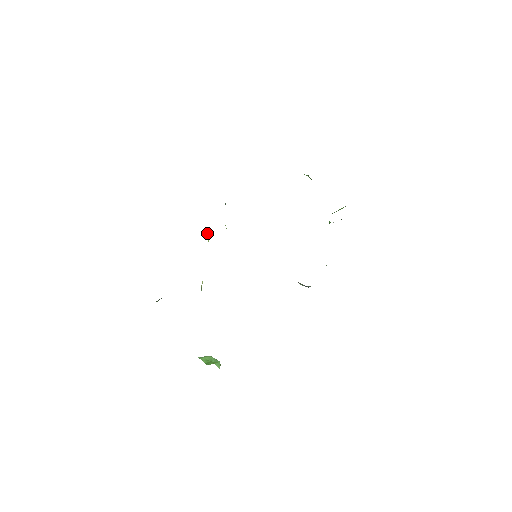
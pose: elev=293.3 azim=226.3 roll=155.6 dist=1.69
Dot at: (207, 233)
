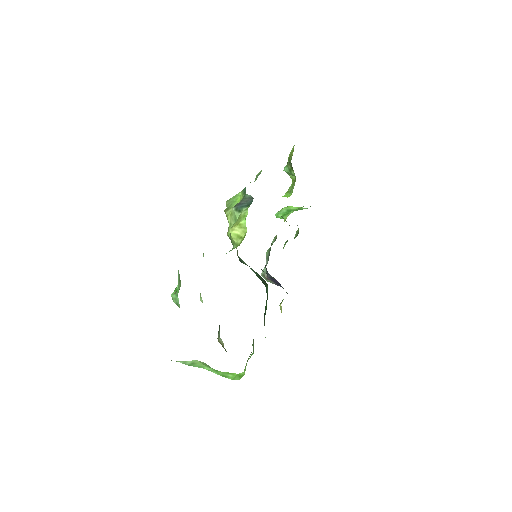
Dot at: (237, 232)
